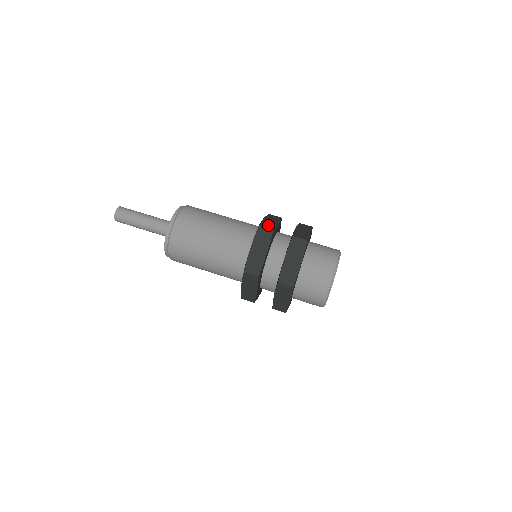
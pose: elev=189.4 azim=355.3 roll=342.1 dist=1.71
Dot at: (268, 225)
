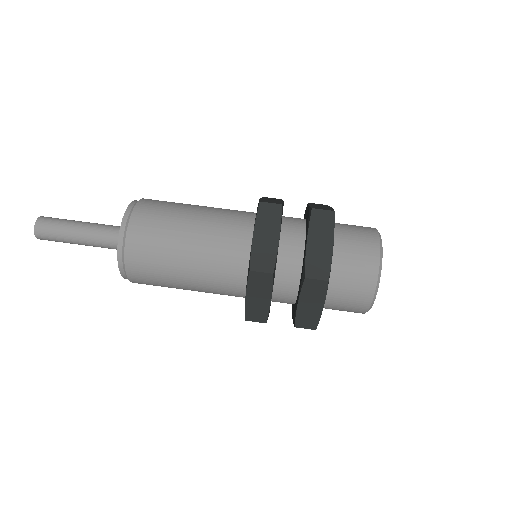
Dot at: (271, 201)
